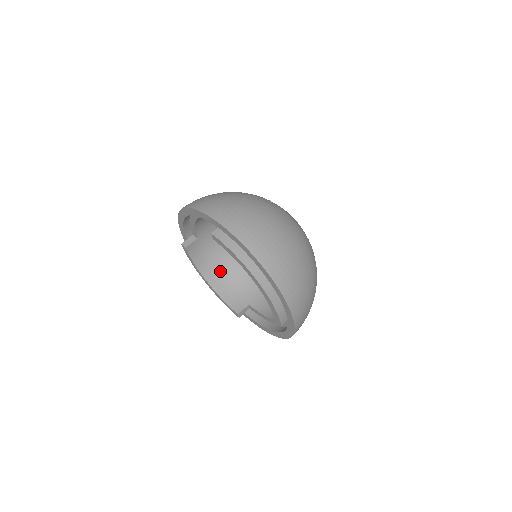
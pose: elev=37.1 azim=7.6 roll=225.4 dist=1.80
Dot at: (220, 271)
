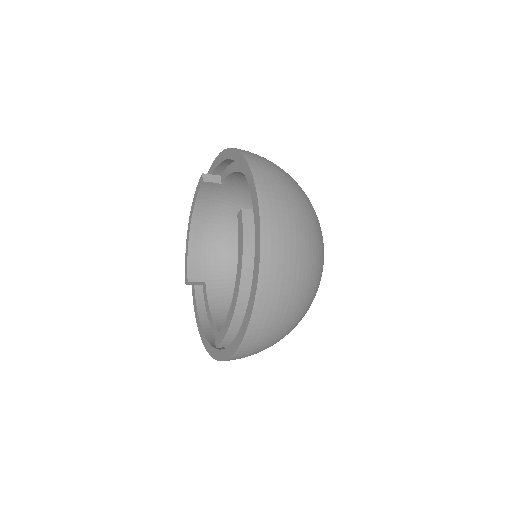
Dot at: (211, 229)
